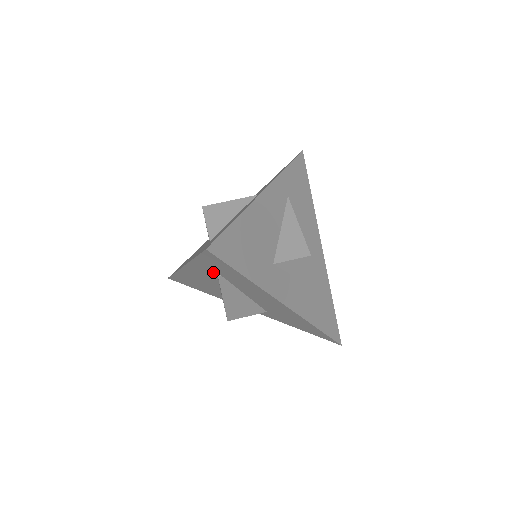
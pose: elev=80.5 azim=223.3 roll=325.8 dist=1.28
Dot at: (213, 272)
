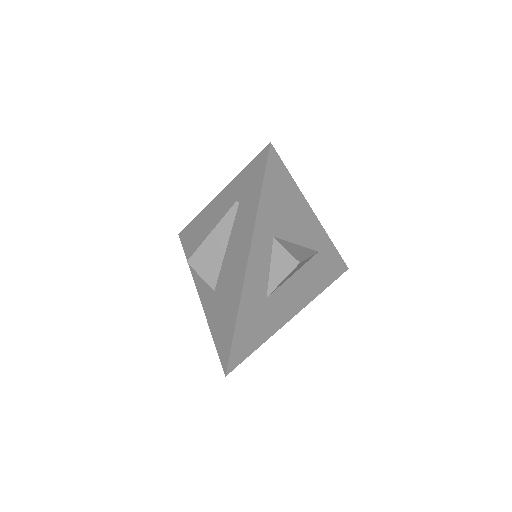
Dot at: (238, 197)
